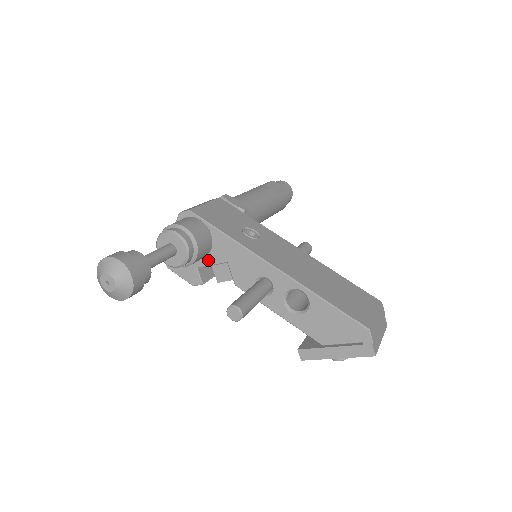
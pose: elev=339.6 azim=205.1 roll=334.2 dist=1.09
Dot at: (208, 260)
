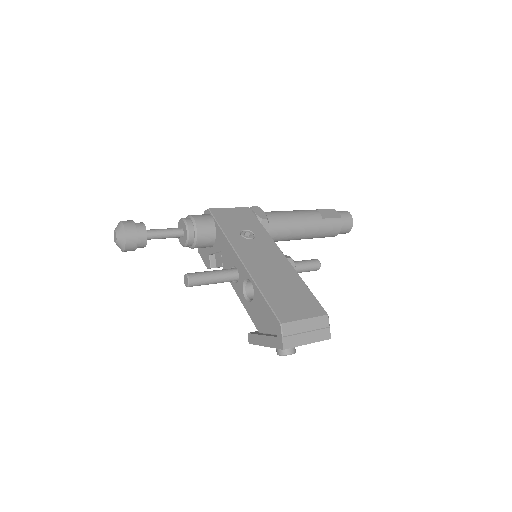
Dot at: (214, 249)
